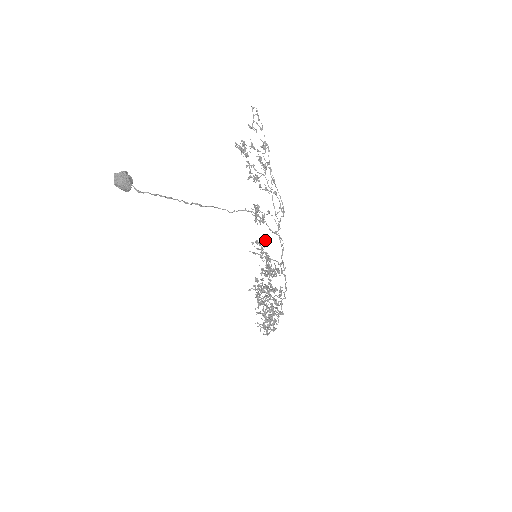
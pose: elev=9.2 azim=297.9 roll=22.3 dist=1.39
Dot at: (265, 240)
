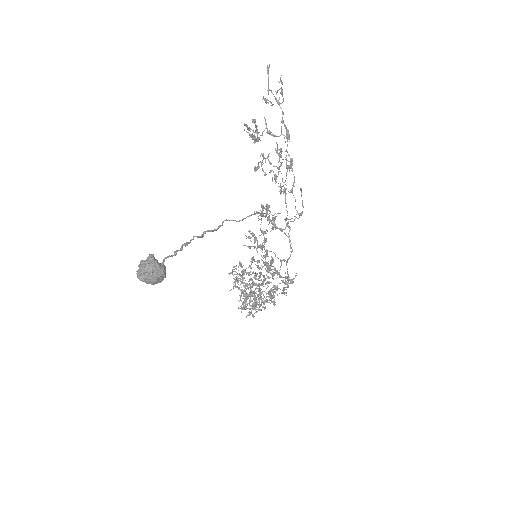
Dot at: occluded
